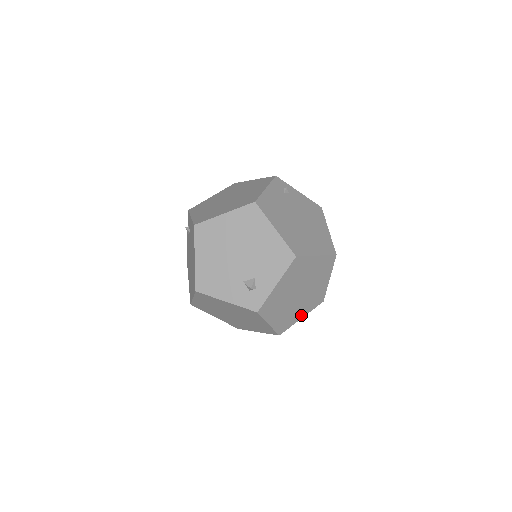
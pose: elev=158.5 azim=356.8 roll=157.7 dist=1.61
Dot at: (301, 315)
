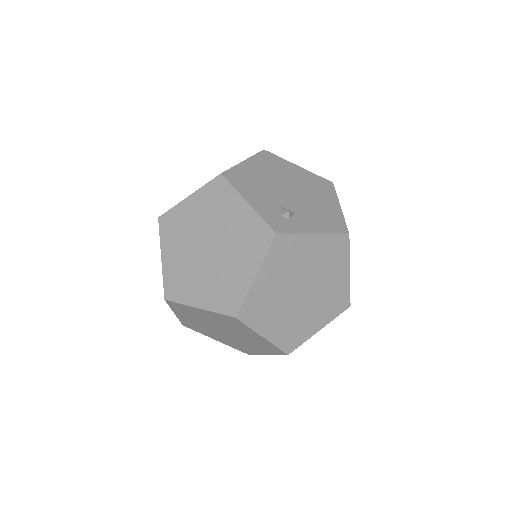
Dot at: (268, 331)
